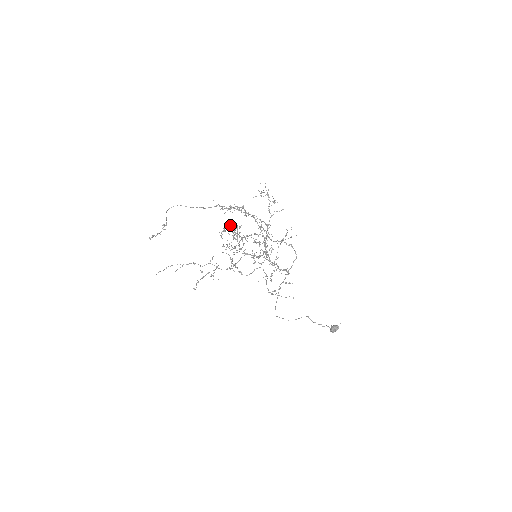
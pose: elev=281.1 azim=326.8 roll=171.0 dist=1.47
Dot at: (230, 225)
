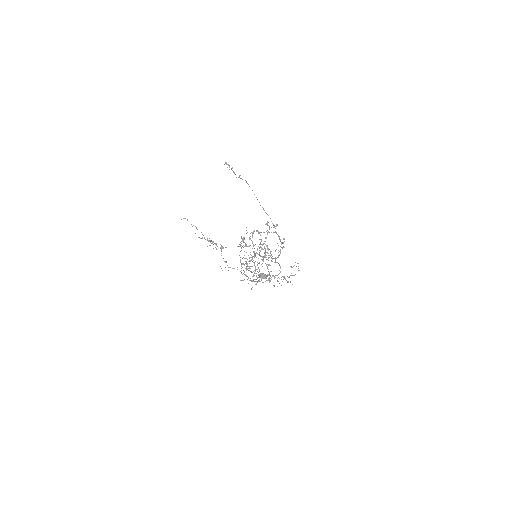
Dot at: occluded
